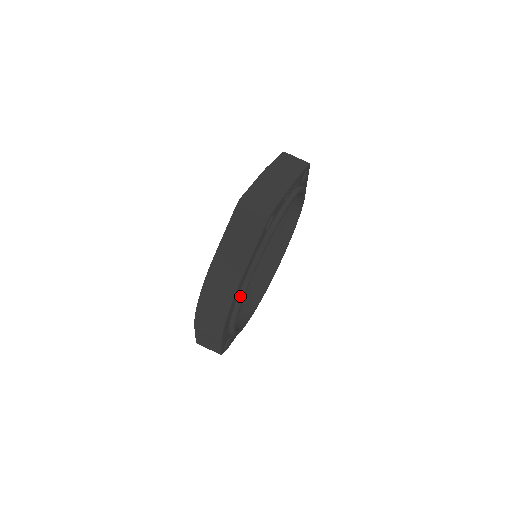
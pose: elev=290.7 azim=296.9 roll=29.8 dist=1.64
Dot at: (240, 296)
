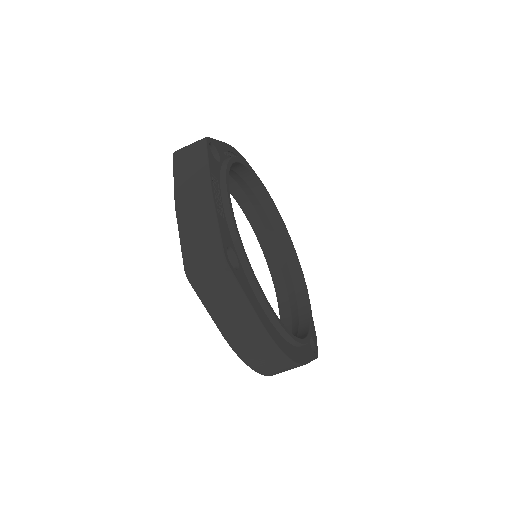
Dot at: (281, 332)
